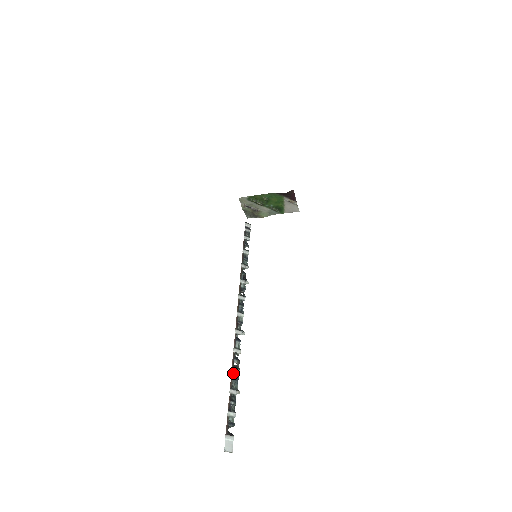
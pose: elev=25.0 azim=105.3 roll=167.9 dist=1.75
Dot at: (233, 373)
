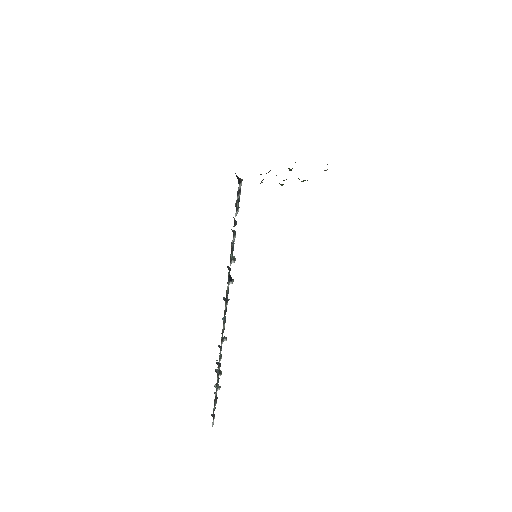
Dot at: (217, 380)
